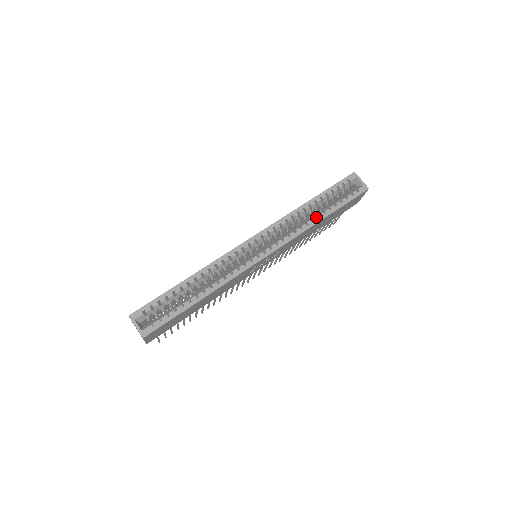
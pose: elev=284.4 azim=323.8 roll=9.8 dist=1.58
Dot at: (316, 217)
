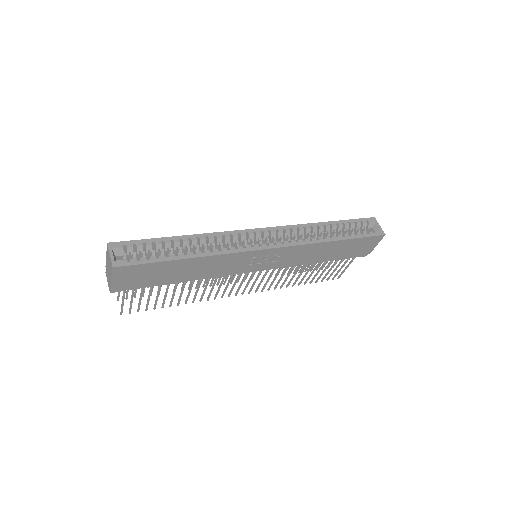
Dot at: (328, 237)
